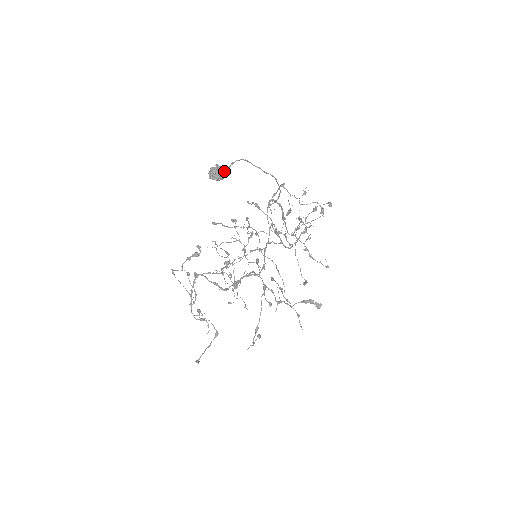
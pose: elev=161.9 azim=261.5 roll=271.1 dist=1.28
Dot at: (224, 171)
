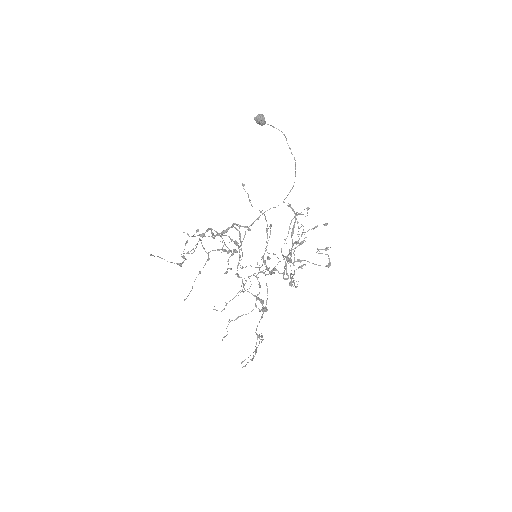
Dot at: (265, 123)
